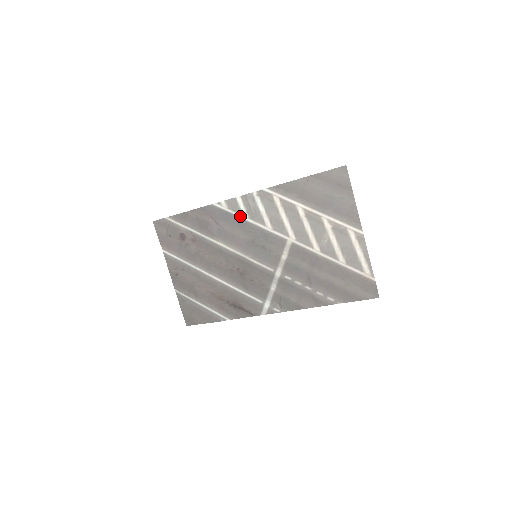
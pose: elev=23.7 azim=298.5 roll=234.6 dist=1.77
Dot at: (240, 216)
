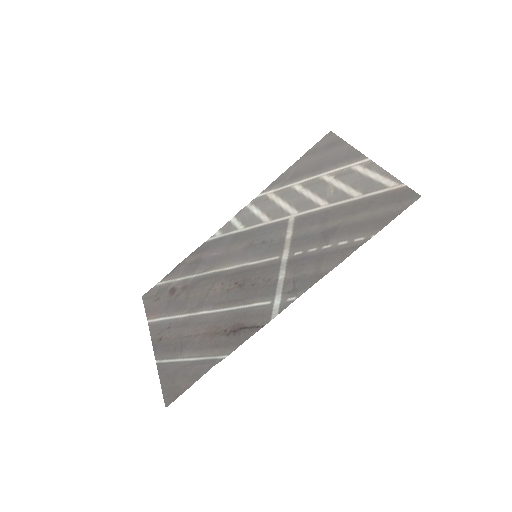
Dot at: (235, 232)
